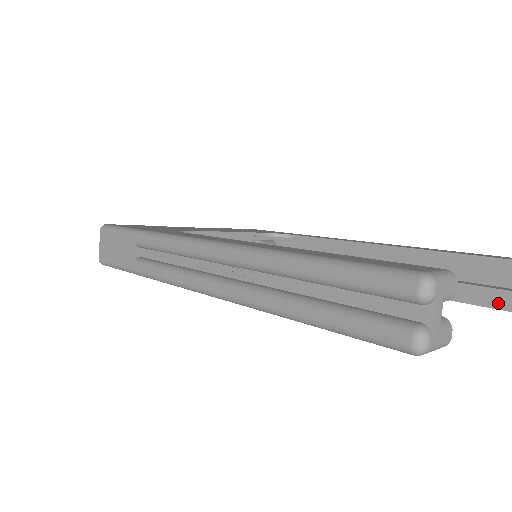
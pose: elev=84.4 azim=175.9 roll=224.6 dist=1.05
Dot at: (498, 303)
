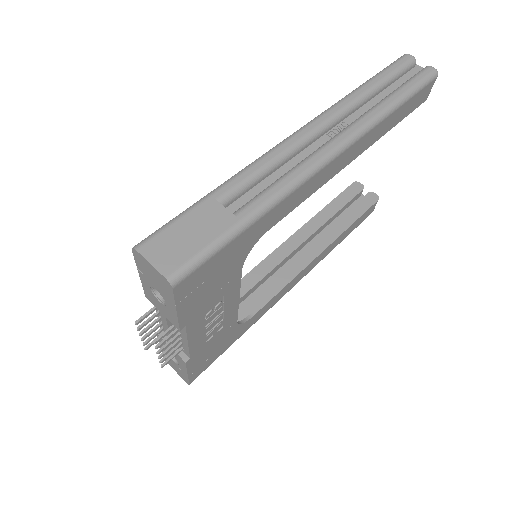
Dot at: (367, 205)
